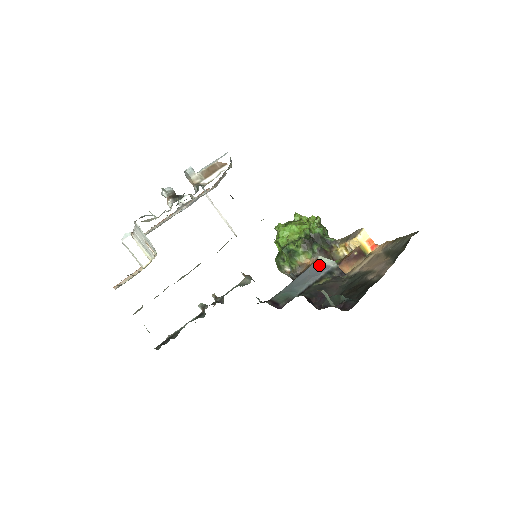
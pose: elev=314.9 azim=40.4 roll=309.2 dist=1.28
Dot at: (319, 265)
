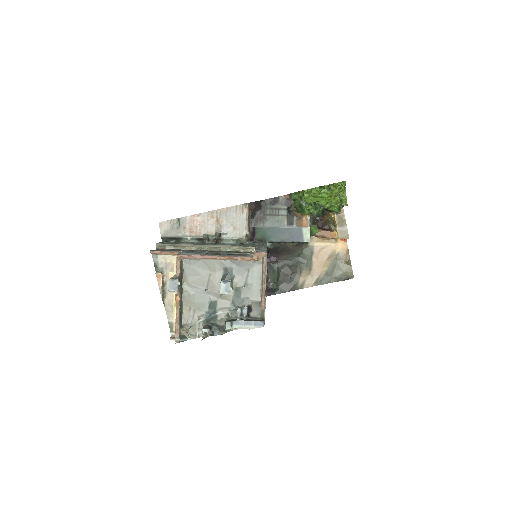
Dot at: (301, 234)
